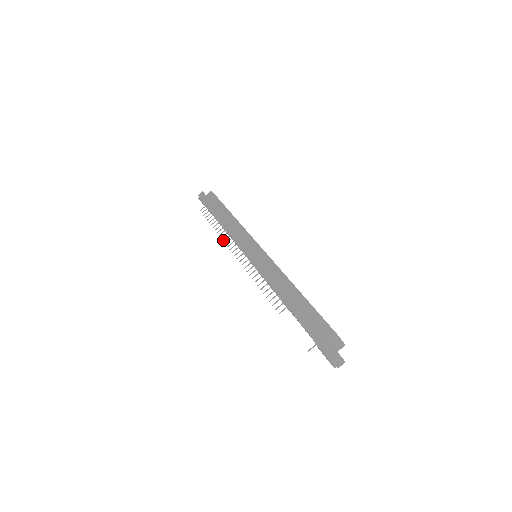
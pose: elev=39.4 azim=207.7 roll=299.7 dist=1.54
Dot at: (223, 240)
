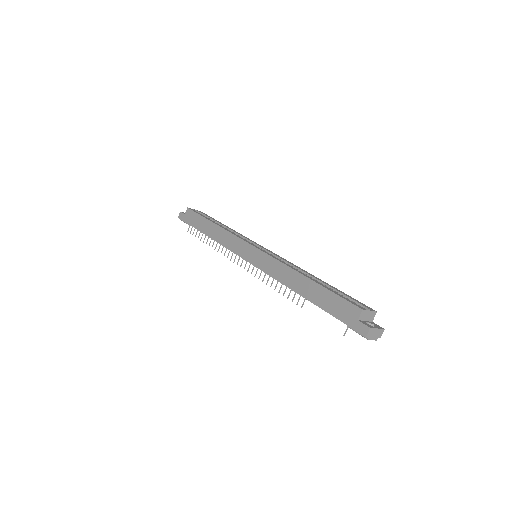
Dot at: occluded
